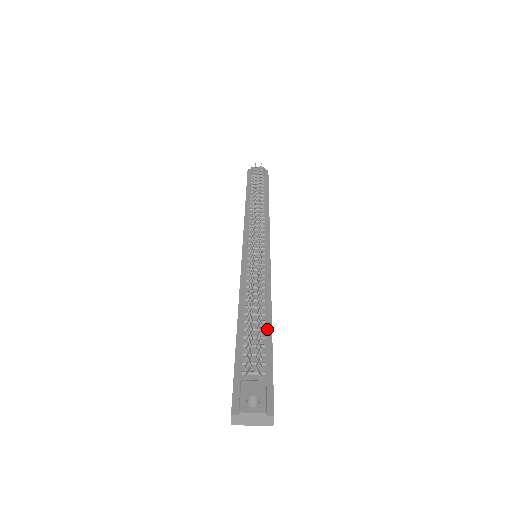
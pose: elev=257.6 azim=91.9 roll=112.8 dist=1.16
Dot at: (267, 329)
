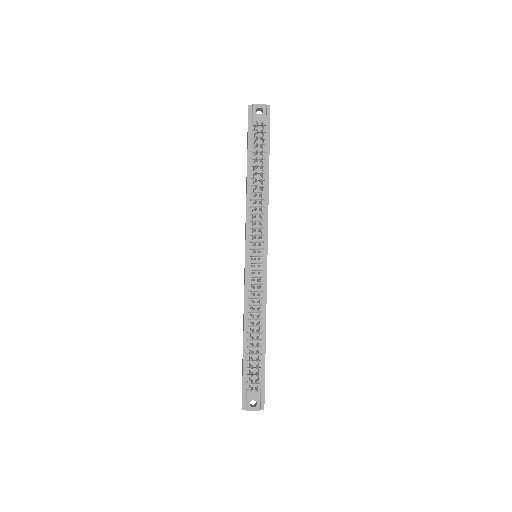
Dot at: (262, 346)
